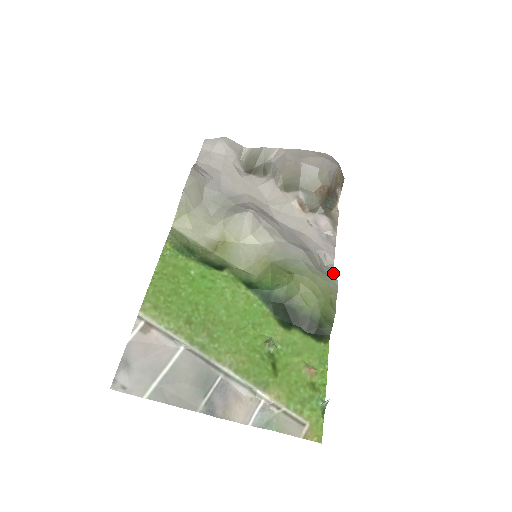
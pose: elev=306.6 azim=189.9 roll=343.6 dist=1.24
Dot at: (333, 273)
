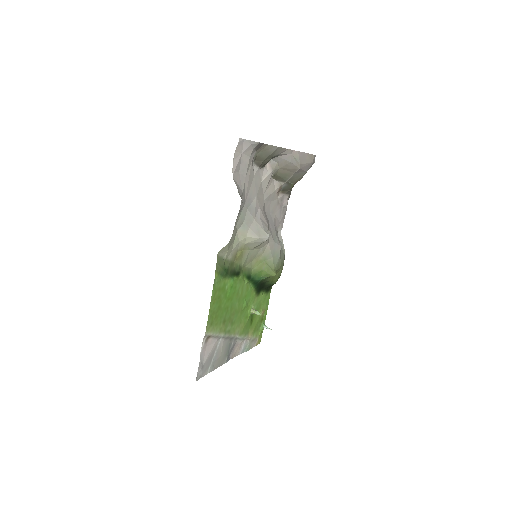
Dot at: (282, 244)
